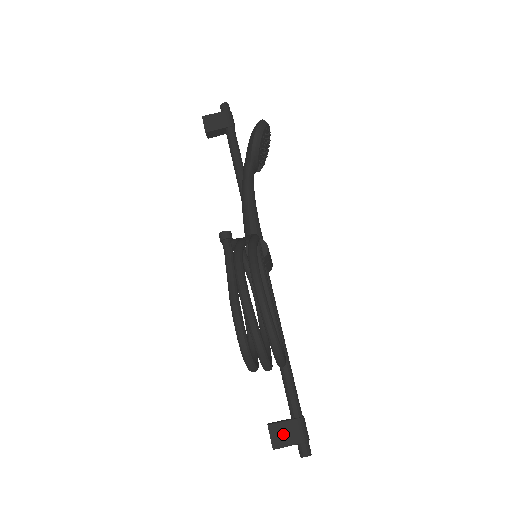
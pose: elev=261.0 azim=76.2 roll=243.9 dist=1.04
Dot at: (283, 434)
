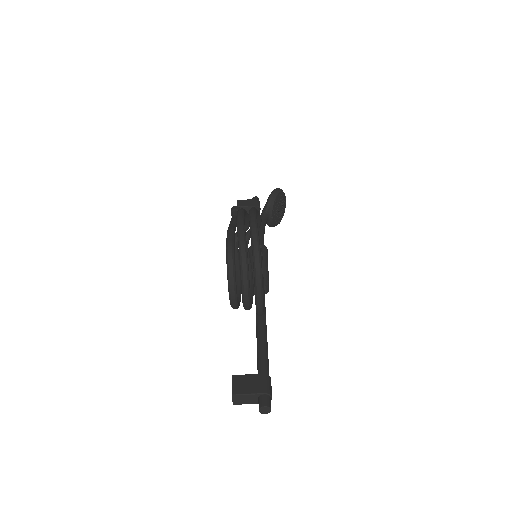
Dot at: (246, 384)
